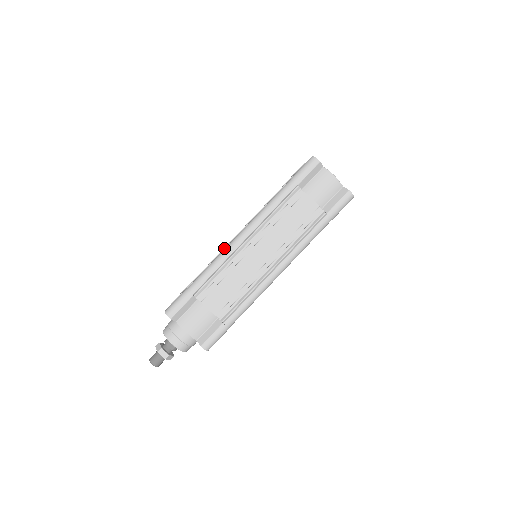
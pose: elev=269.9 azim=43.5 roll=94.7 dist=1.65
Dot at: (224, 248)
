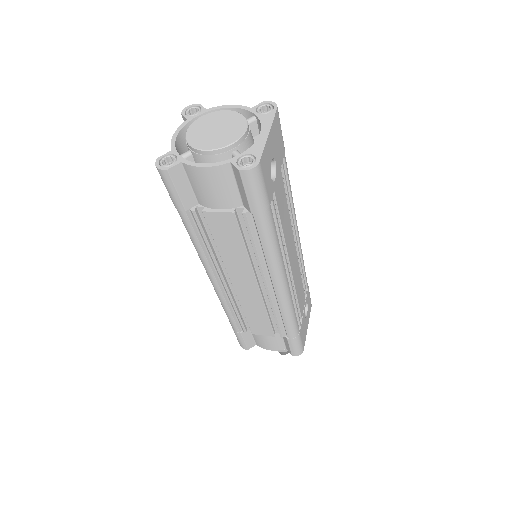
Dot at: occluded
